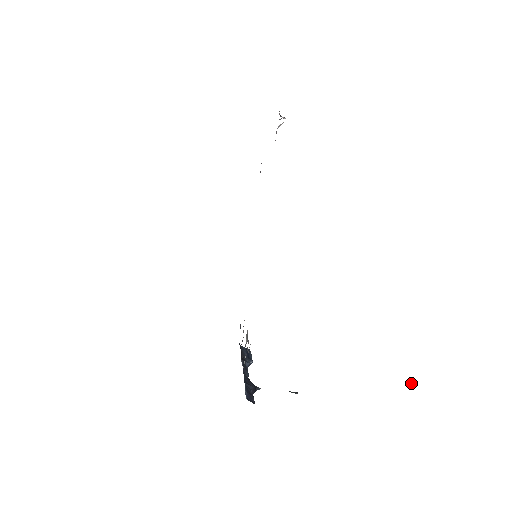
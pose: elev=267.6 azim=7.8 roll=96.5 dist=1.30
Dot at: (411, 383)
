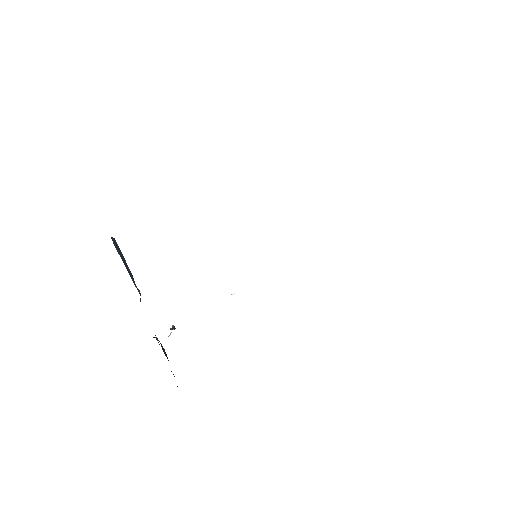
Dot at: occluded
